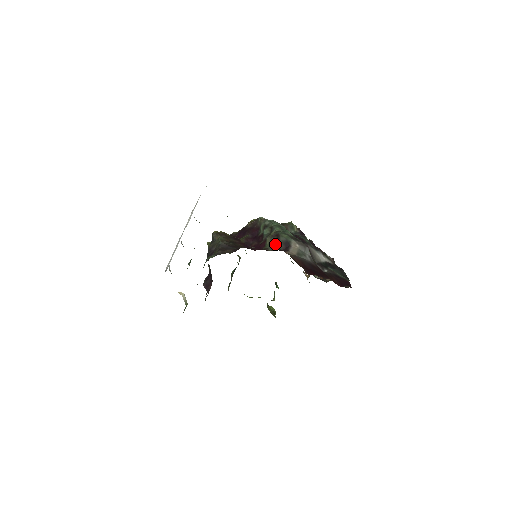
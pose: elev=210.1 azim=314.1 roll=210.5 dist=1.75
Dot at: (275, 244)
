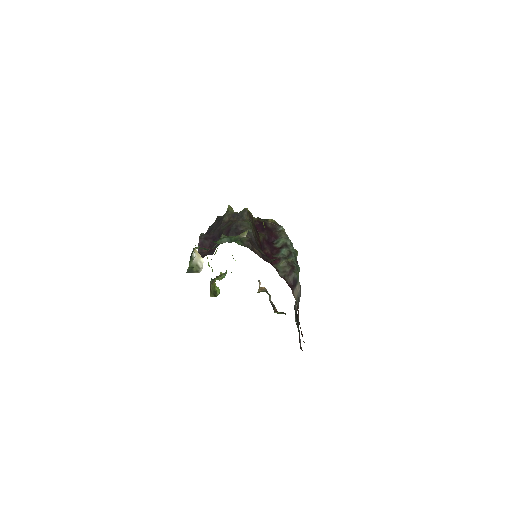
Dot at: (287, 273)
